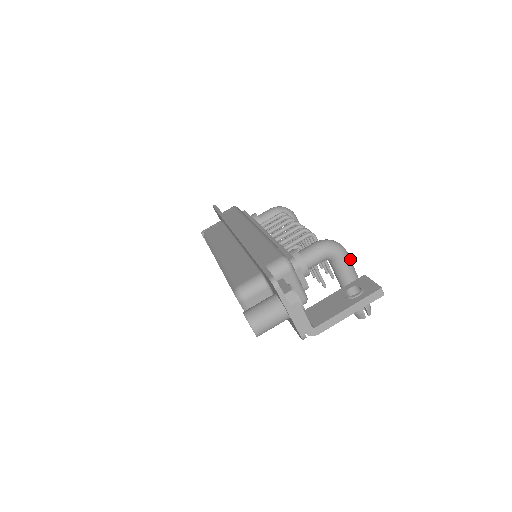
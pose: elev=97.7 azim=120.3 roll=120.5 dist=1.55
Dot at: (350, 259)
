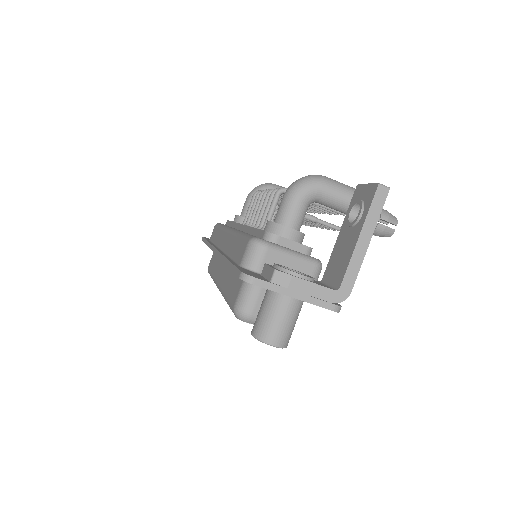
Dot at: (336, 181)
